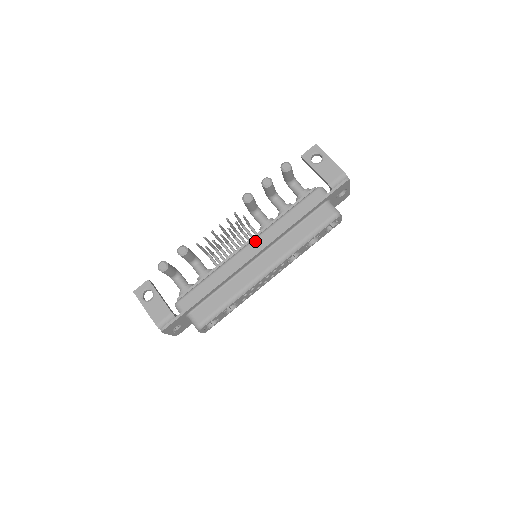
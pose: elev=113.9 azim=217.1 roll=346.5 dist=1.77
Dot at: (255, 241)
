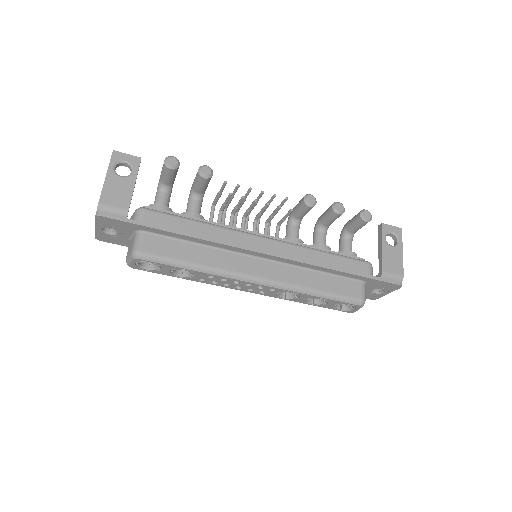
Dot at: (275, 242)
